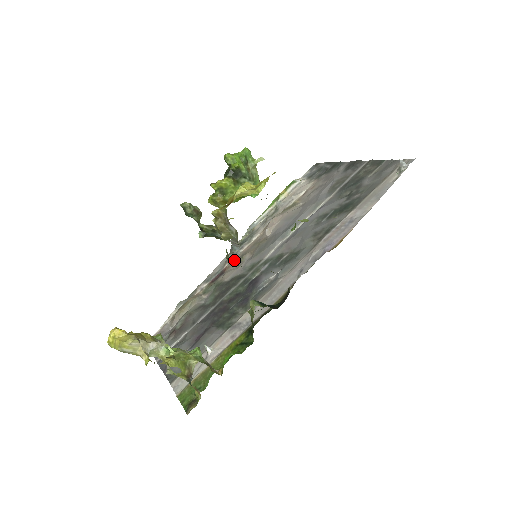
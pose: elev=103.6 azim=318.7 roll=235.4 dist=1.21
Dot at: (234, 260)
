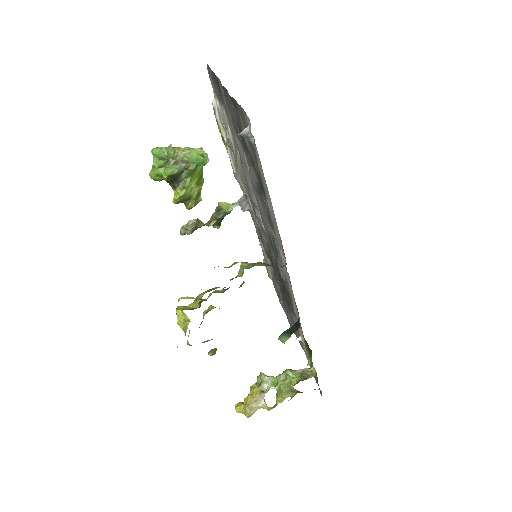
Dot at: (255, 220)
